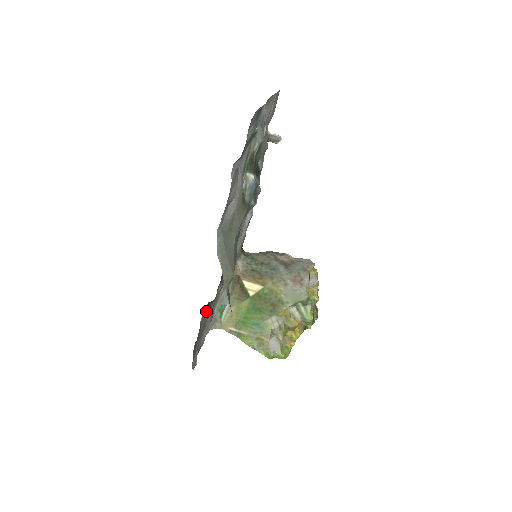
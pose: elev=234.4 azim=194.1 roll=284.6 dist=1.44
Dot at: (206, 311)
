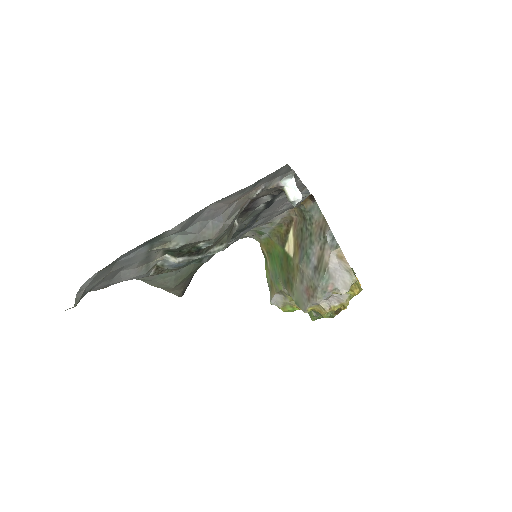
Dot at: occluded
